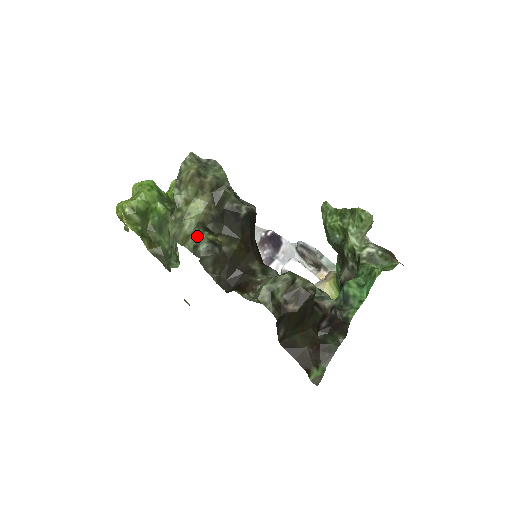
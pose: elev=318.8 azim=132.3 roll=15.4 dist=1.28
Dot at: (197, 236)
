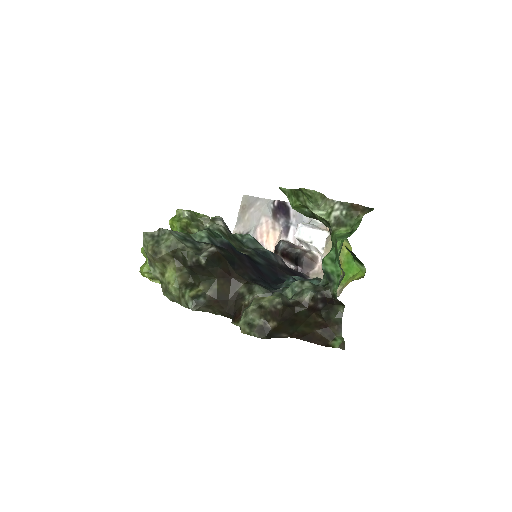
Dot at: (183, 296)
